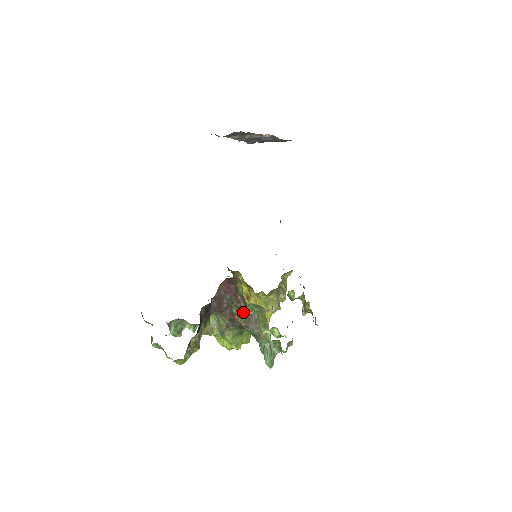
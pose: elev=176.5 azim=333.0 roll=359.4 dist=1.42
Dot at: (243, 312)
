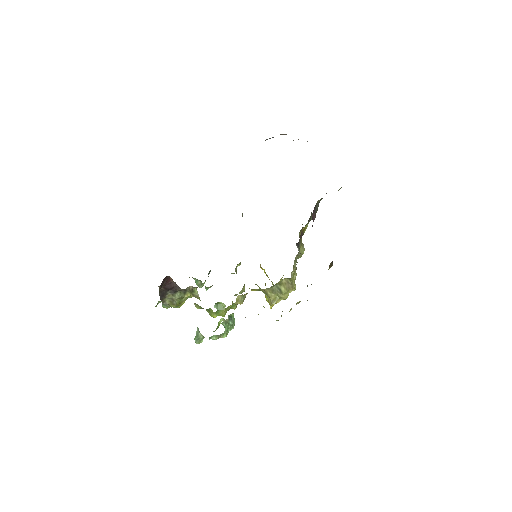
Dot at: occluded
